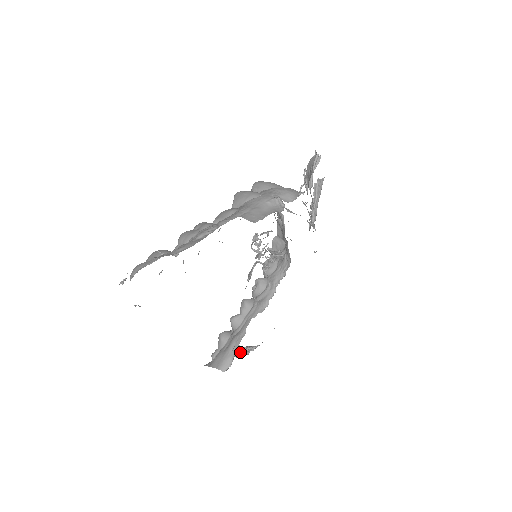
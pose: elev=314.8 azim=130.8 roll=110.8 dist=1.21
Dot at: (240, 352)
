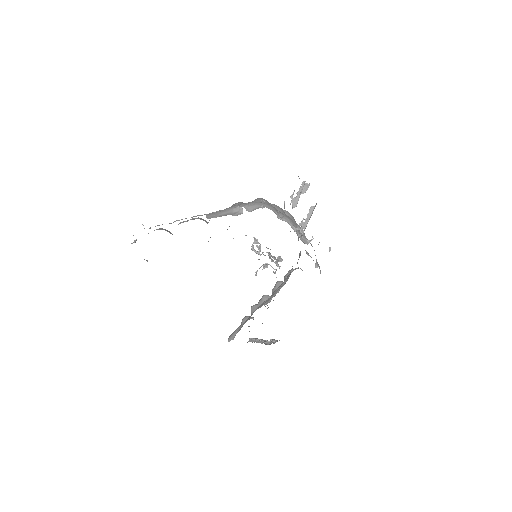
Dot at: (267, 341)
